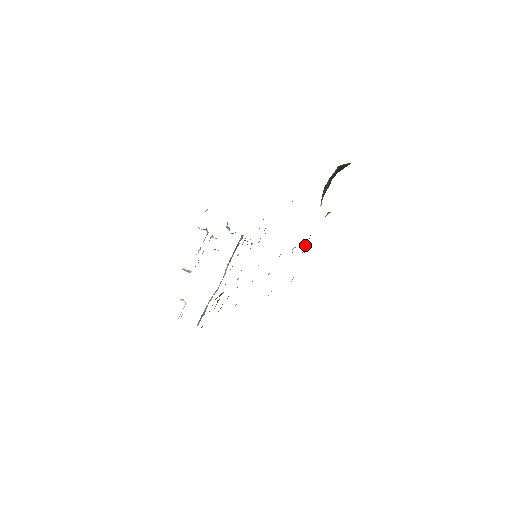
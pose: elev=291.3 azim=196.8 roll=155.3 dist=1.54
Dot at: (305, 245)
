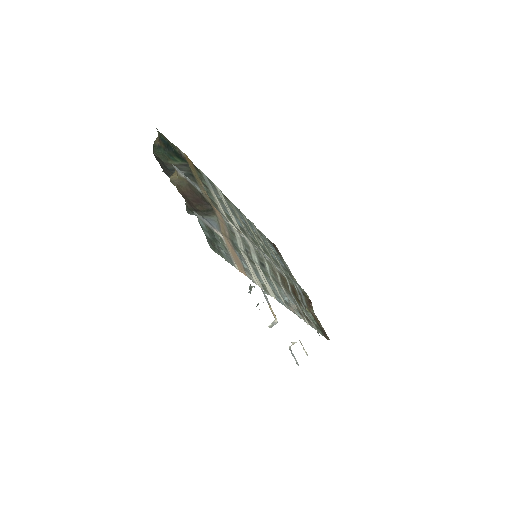
Dot at: (211, 210)
